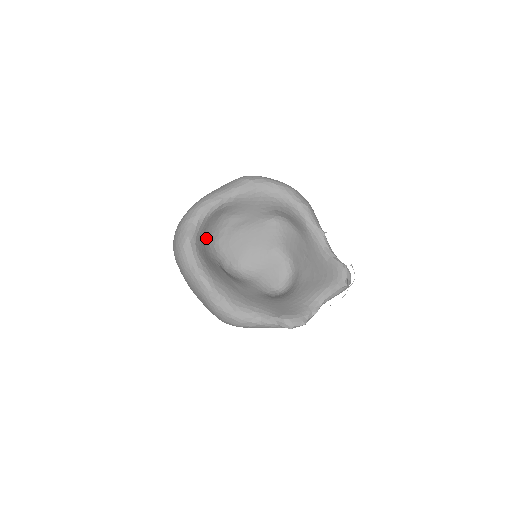
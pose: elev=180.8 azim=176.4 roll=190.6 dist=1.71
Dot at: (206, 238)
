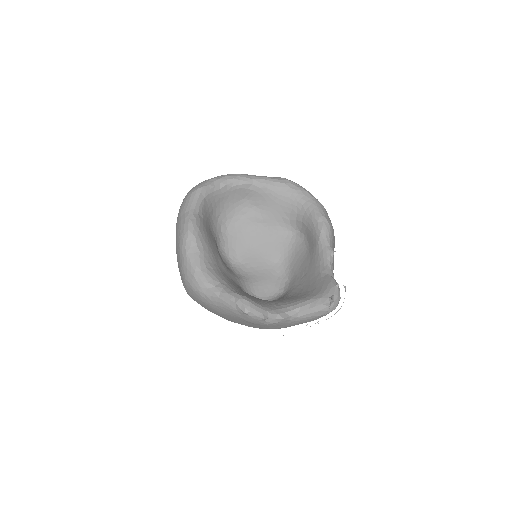
Dot at: (218, 209)
